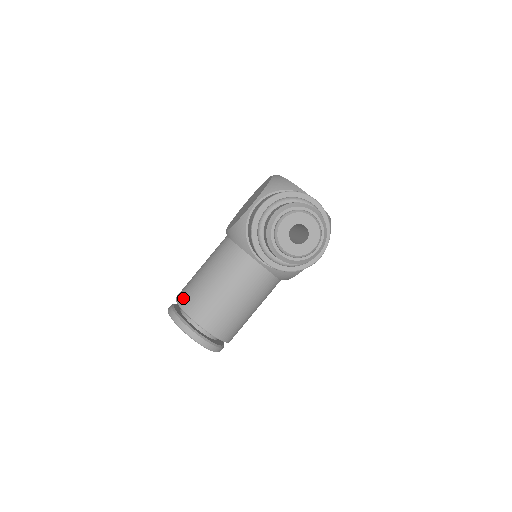
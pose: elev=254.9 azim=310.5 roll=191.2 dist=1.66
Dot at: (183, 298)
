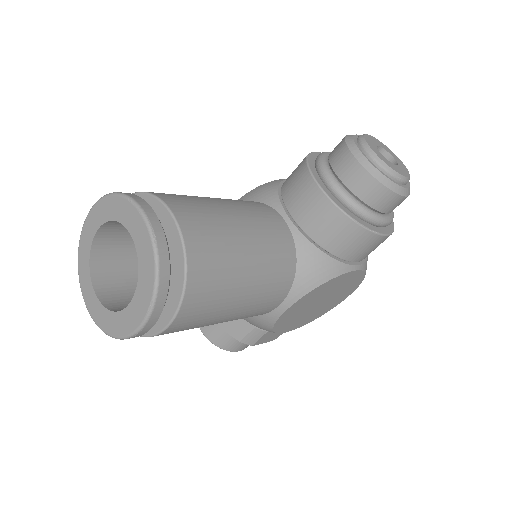
Dot at: occluded
